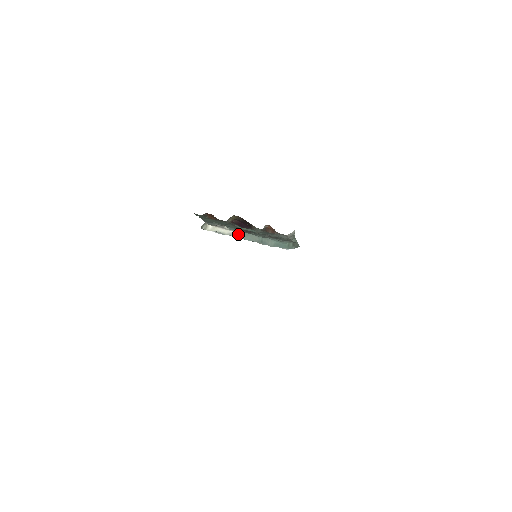
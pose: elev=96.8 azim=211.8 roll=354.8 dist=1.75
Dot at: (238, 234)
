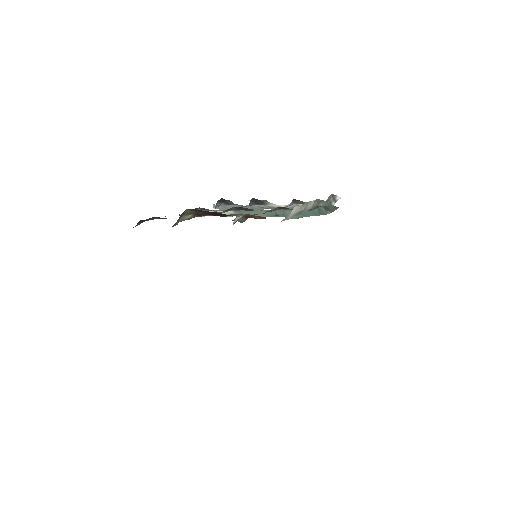
Dot at: (239, 213)
